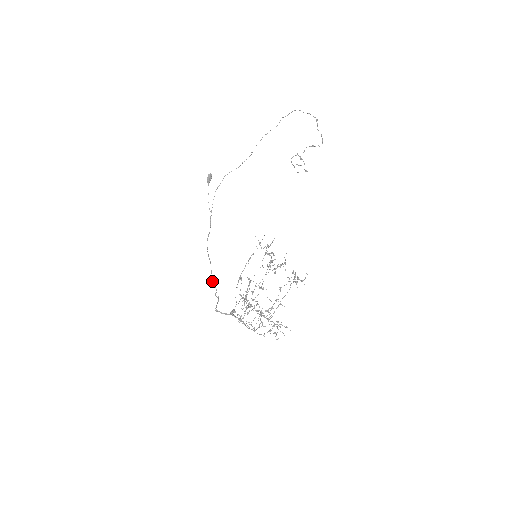
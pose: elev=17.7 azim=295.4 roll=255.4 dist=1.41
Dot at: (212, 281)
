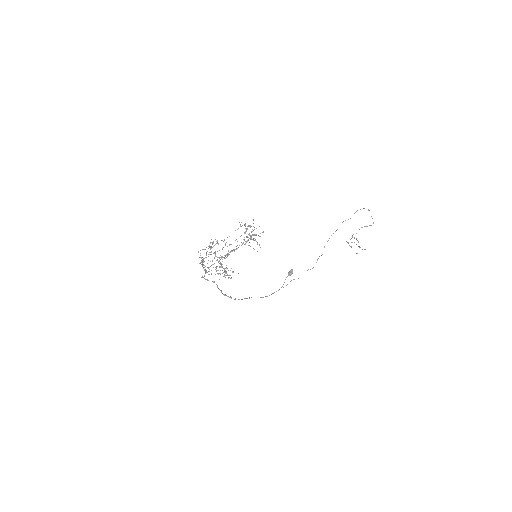
Dot at: (235, 299)
